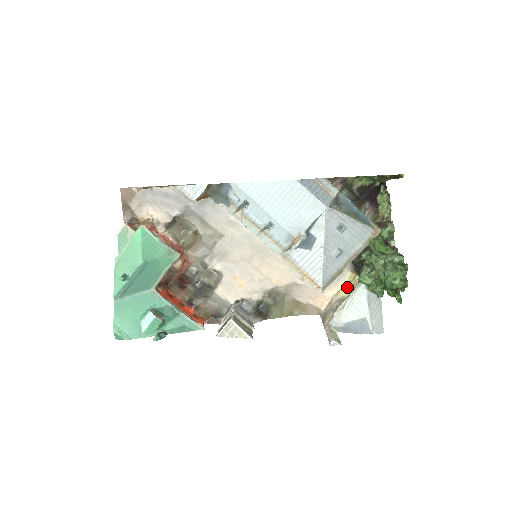
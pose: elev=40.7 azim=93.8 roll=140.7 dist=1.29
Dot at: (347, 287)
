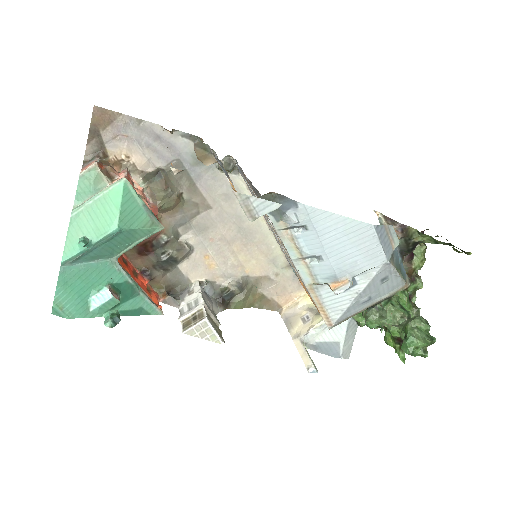
Dot at: occluded
